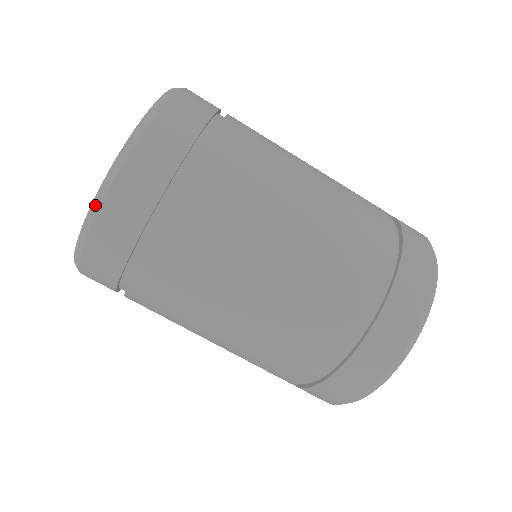
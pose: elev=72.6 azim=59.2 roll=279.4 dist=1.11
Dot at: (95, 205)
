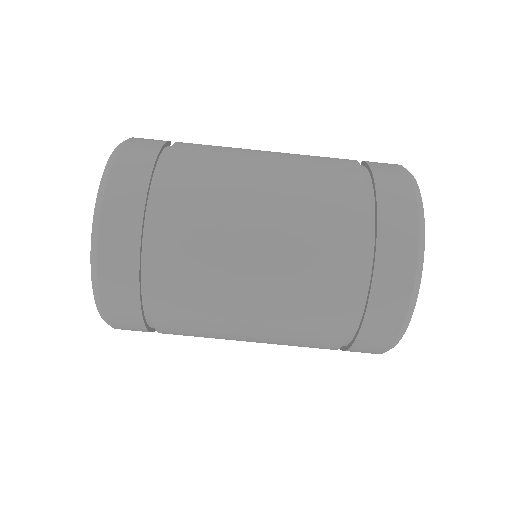
Dot at: occluded
